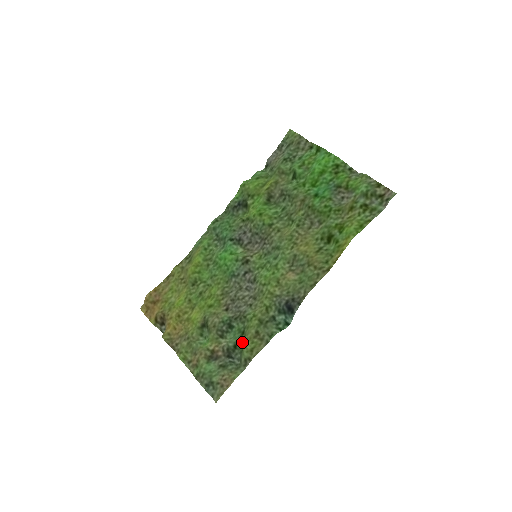
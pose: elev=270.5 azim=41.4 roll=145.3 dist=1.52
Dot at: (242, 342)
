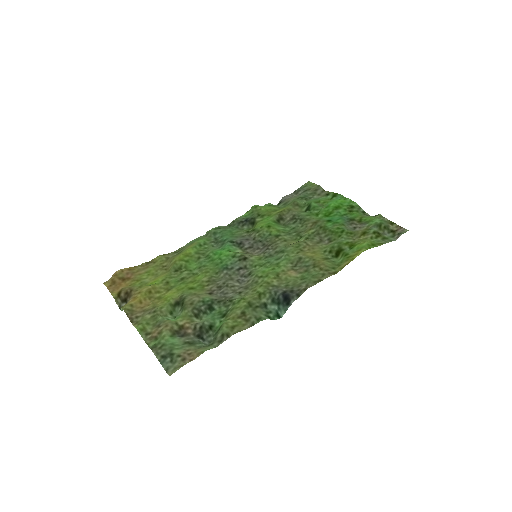
Dot at: (221, 322)
